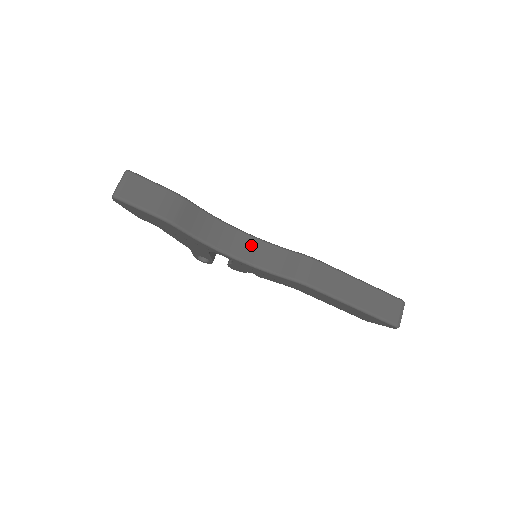
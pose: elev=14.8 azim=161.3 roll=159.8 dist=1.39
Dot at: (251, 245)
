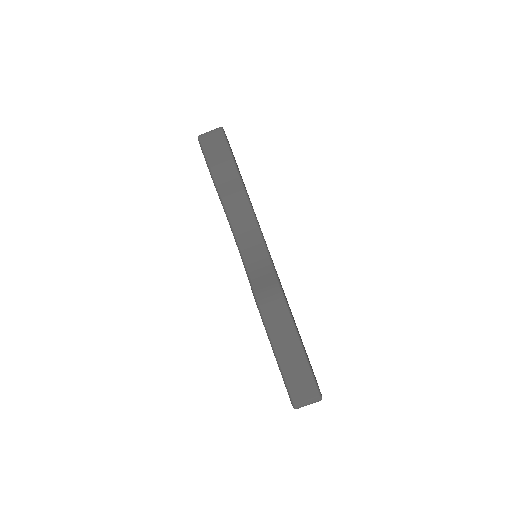
Dot at: (255, 244)
